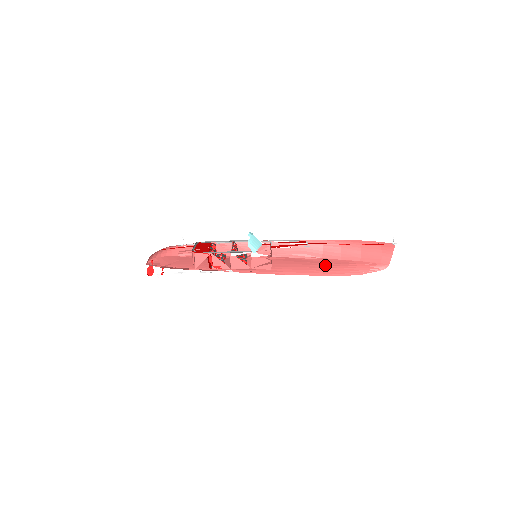
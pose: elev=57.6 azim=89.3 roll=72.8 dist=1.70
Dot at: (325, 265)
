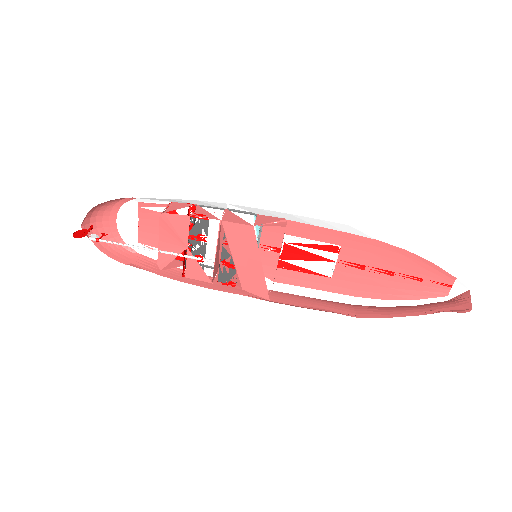
Dot at: occluded
